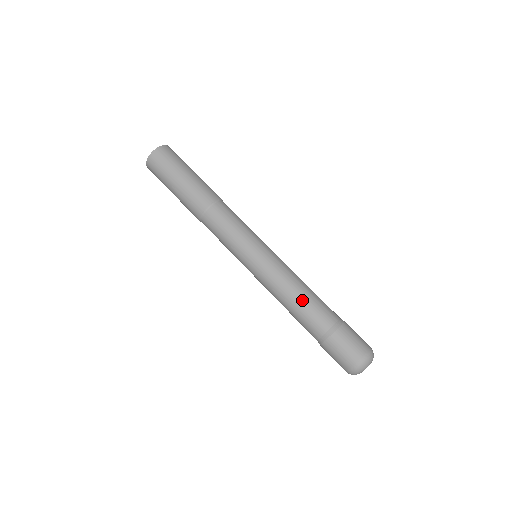
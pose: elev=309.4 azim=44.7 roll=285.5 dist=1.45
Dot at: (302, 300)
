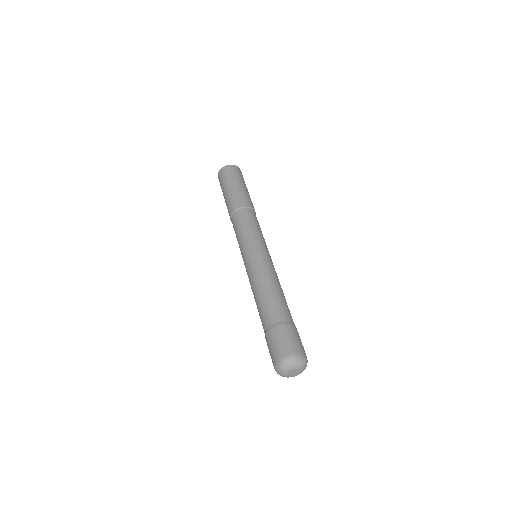
Dot at: (262, 295)
